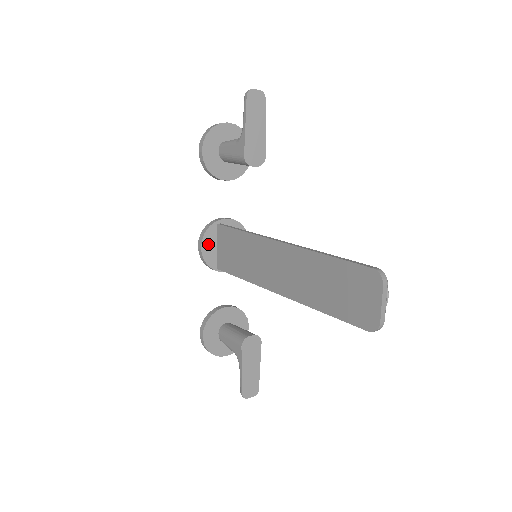
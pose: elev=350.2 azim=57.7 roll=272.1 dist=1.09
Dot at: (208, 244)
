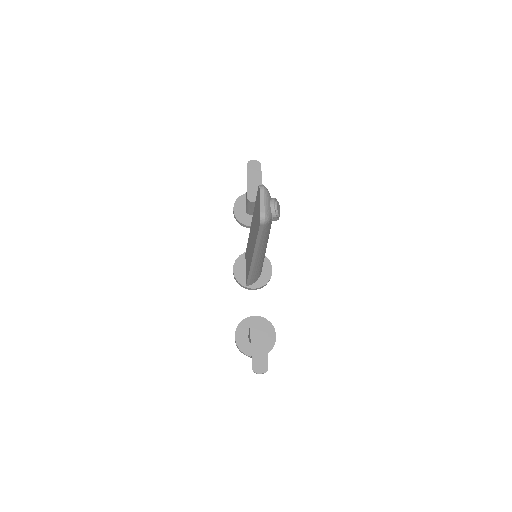
Dot at: (238, 268)
